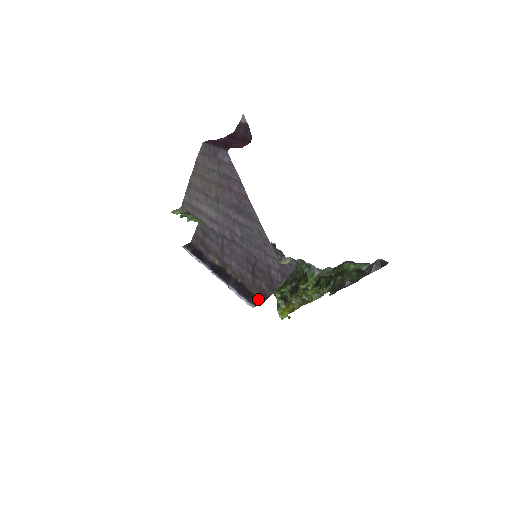
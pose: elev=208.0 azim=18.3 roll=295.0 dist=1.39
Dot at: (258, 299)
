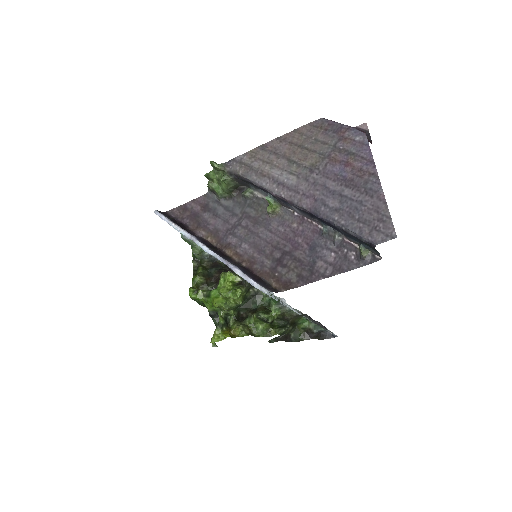
Dot at: (272, 287)
